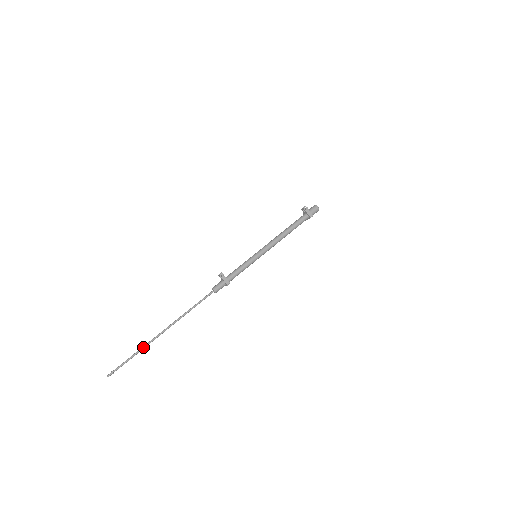
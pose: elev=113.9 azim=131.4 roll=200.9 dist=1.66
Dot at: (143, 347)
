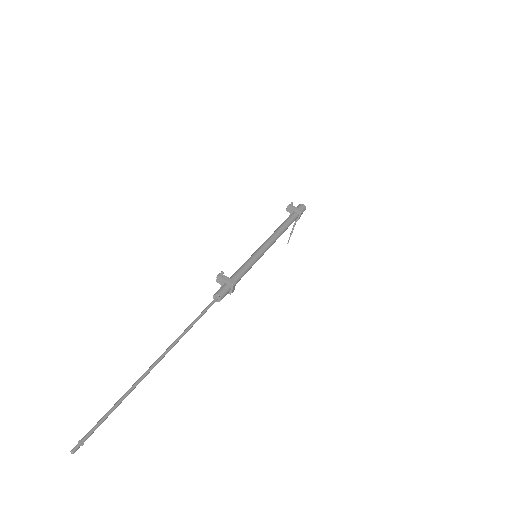
Dot at: (129, 389)
